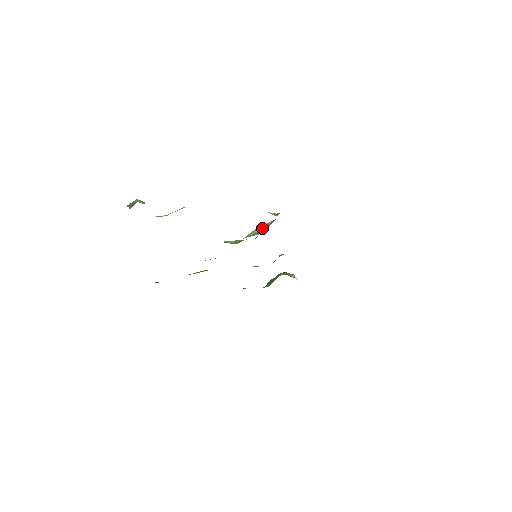
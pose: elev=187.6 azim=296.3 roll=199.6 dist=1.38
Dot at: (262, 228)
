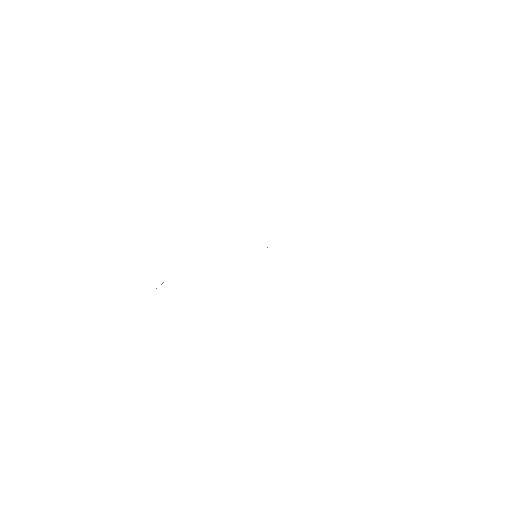
Dot at: occluded
